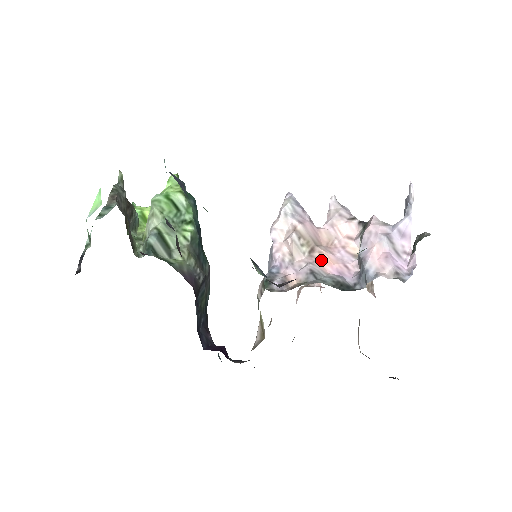
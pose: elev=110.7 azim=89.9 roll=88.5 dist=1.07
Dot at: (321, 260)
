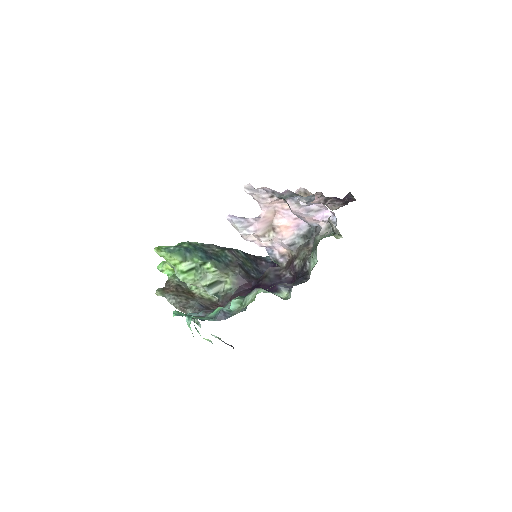
Dot at: (284, 231)
